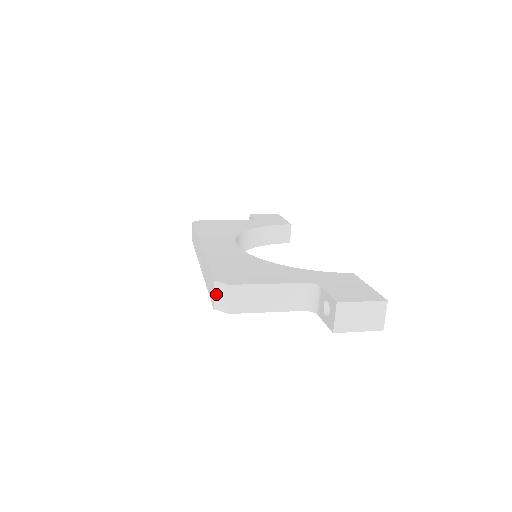
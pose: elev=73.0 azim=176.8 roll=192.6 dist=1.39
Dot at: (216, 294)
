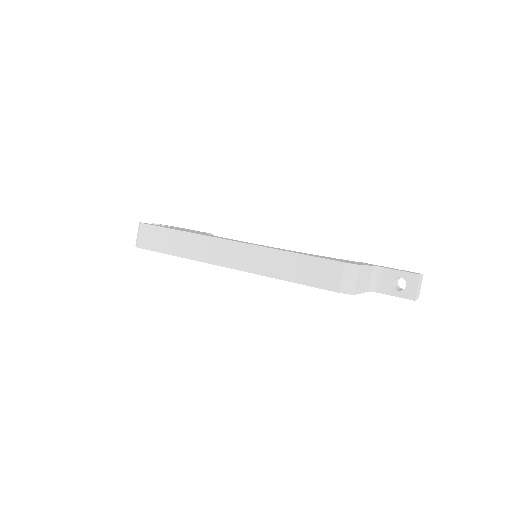
Dot at: (344, 276)
